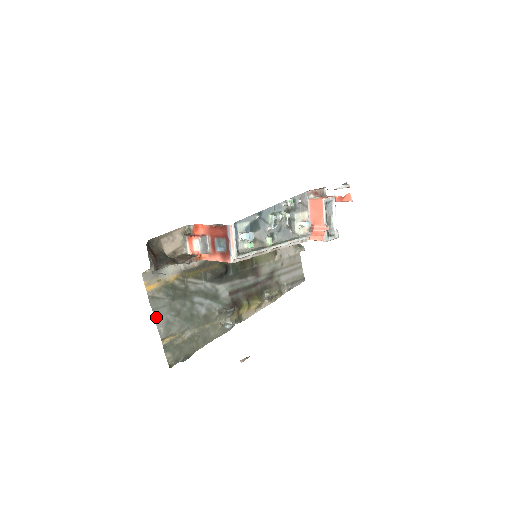
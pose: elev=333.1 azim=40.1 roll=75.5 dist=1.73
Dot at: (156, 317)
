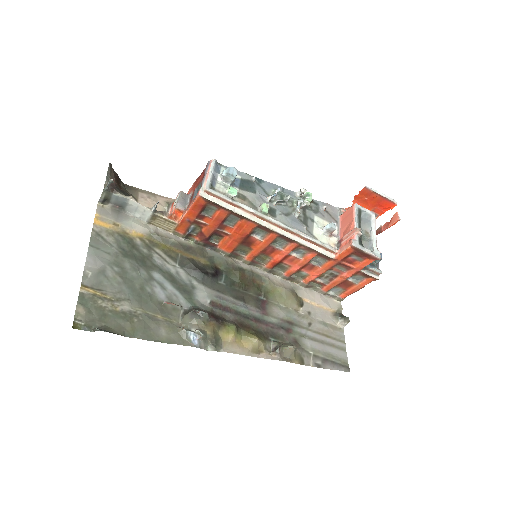
Dot at: (90, 256)
